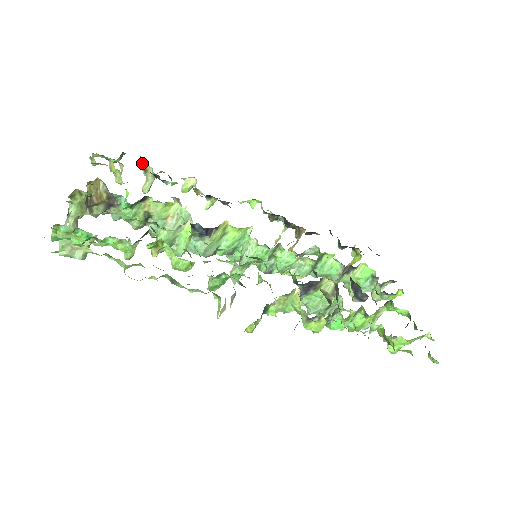
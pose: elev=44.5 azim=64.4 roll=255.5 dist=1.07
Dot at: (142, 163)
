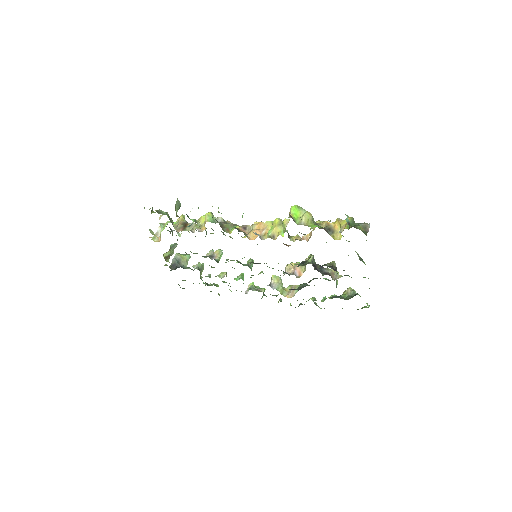
Dot at: occluded
